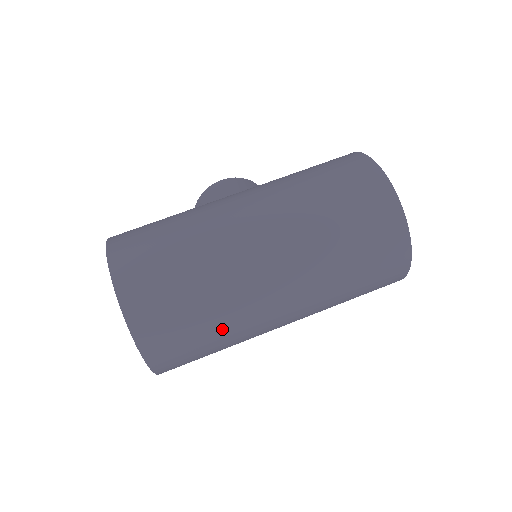
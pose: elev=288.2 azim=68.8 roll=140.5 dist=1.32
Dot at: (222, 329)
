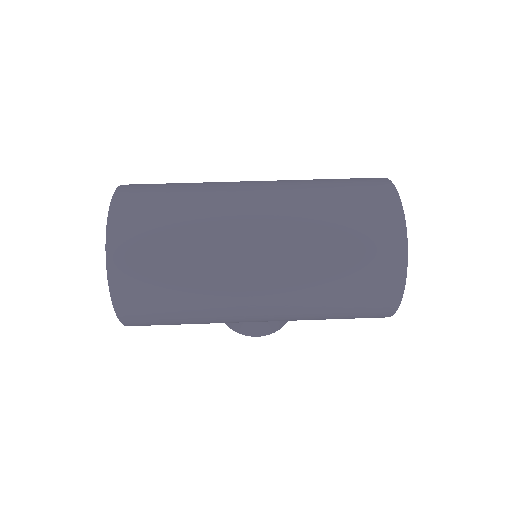
Dot at: (190, 219)
